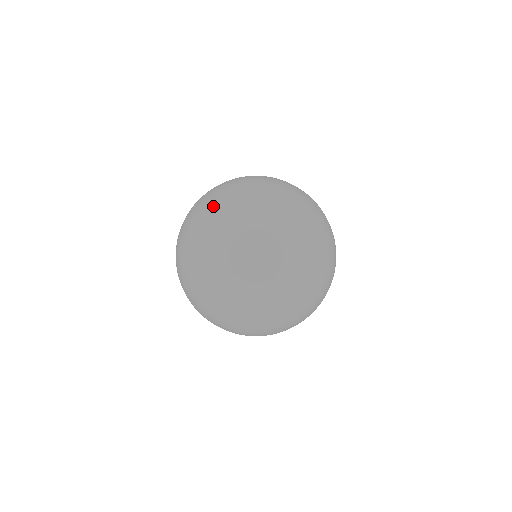
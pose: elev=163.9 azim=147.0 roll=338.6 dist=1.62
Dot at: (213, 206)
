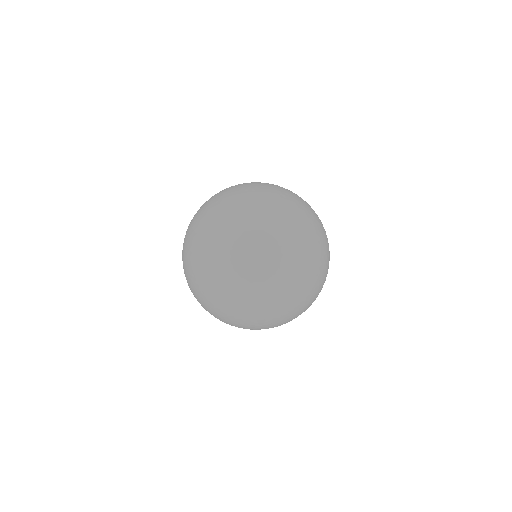
Dot at: (227, 264)
